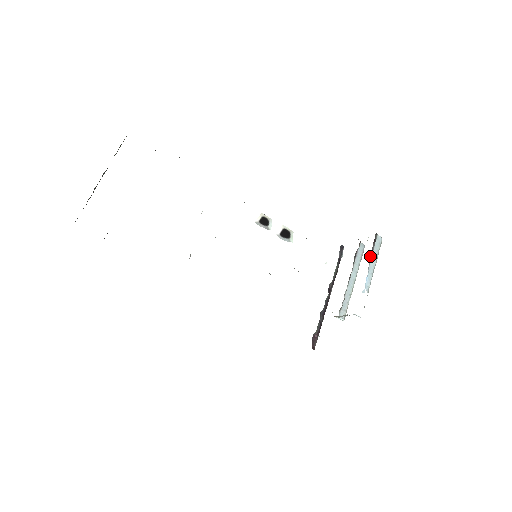
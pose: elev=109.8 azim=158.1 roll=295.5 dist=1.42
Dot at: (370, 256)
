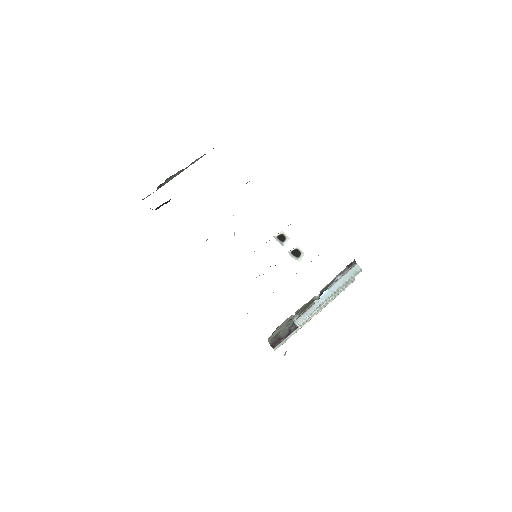
Dot at: (337, 276)
